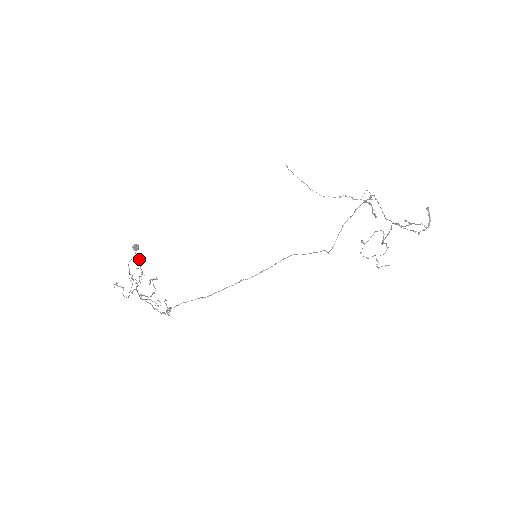
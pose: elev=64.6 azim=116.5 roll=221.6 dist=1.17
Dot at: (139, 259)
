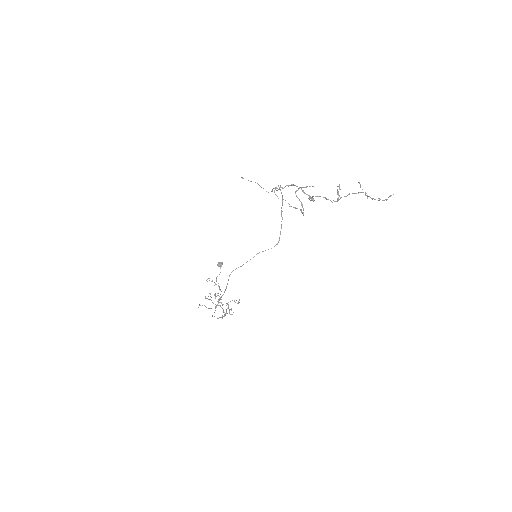
Dot at: occluded
